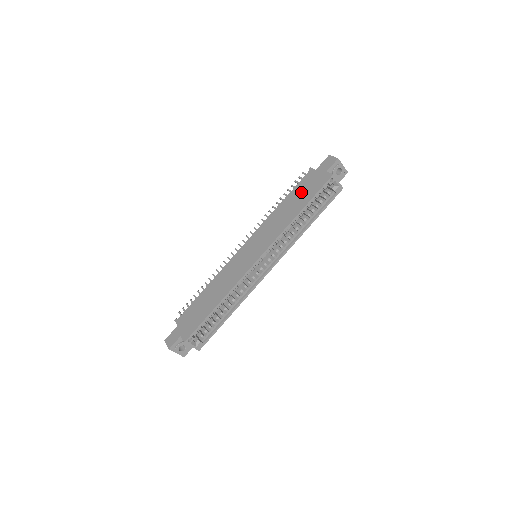
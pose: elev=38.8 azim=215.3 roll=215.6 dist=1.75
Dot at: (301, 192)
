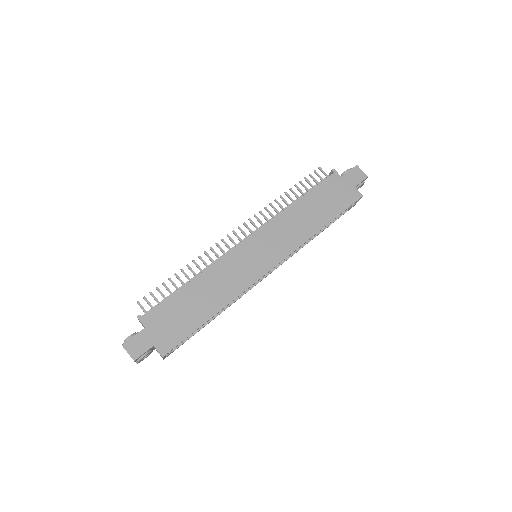
Dot at: (325, 199)
